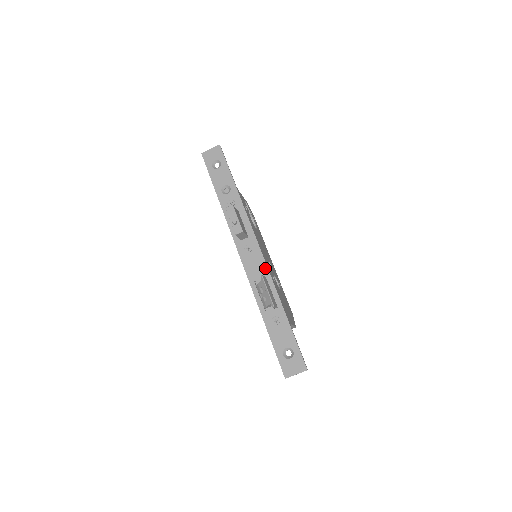
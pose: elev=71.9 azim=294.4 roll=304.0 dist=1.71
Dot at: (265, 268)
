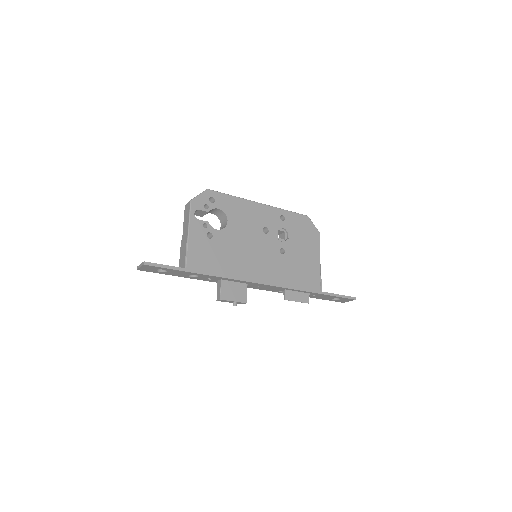
Dot at: (280, 288)
